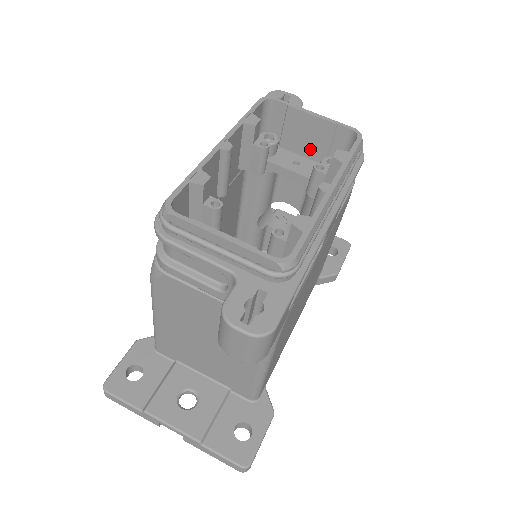
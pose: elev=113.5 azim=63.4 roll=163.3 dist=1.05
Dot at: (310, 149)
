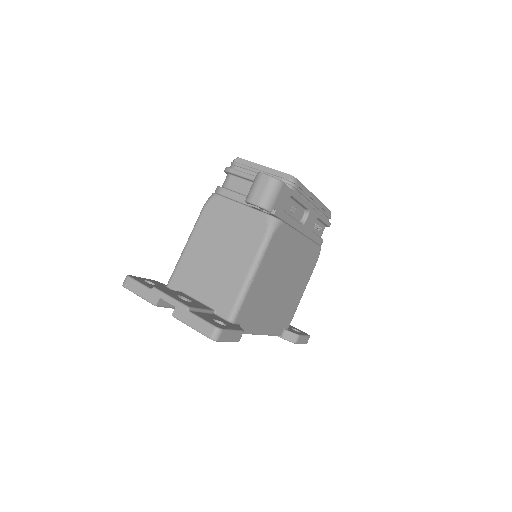
Dot at: occluded
